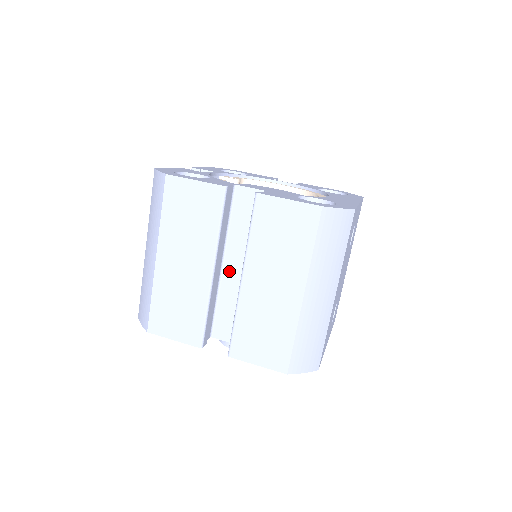
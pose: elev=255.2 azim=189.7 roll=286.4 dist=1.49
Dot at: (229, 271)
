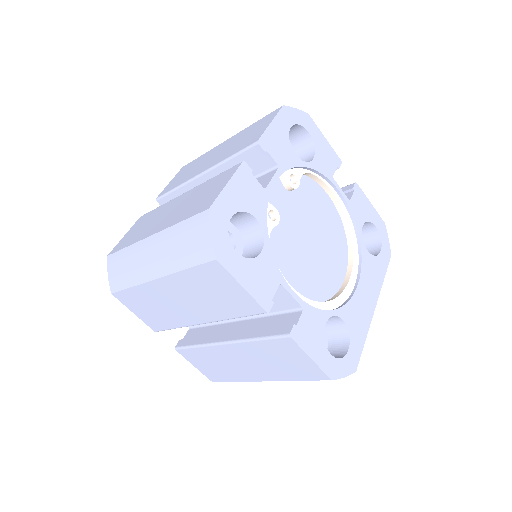
Dot at: occluded
